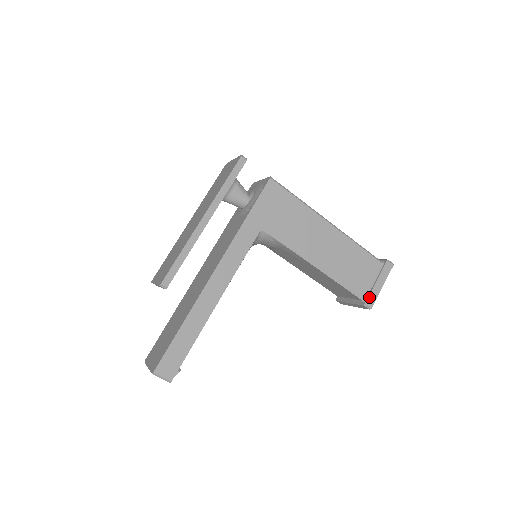
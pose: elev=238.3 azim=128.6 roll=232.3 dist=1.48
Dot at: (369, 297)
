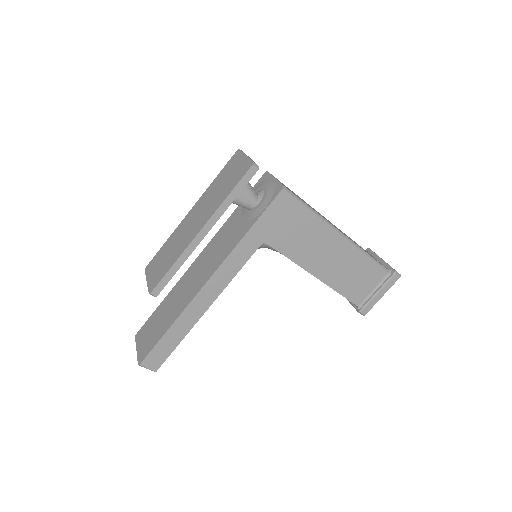
Dot at: (365, 306)
